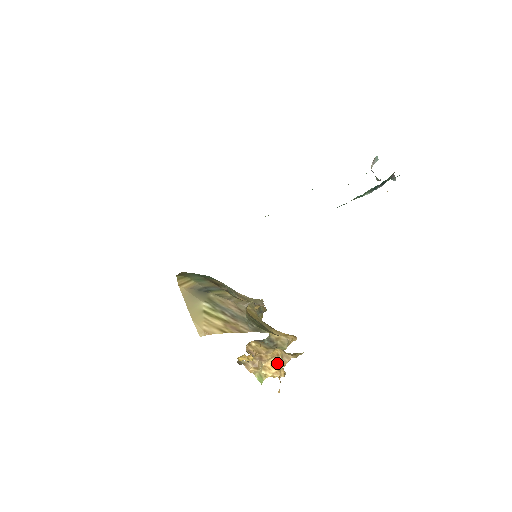
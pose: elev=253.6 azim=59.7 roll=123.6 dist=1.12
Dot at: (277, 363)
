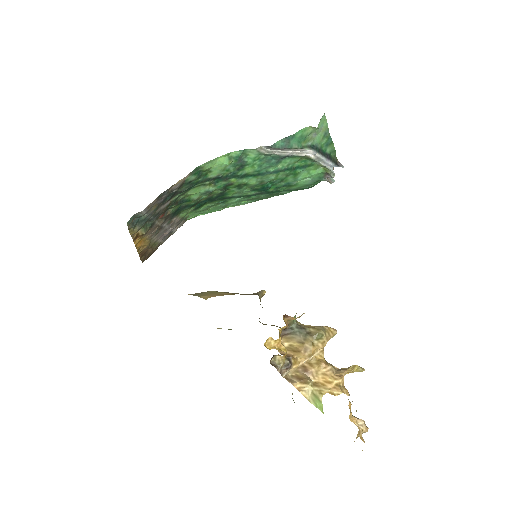
Dot at: (330, 376)
